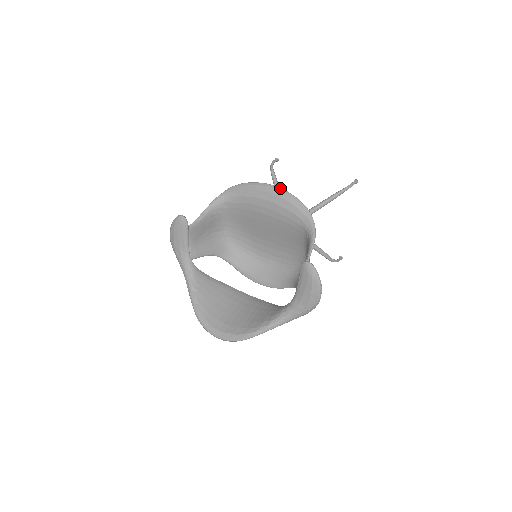
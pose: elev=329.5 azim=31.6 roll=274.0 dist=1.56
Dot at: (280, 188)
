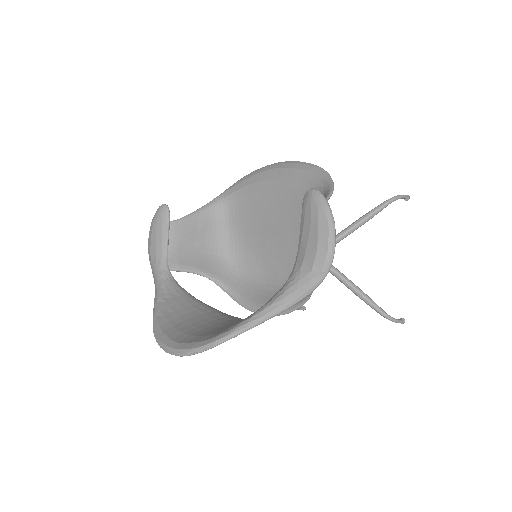
Dot at: (290, 161)
